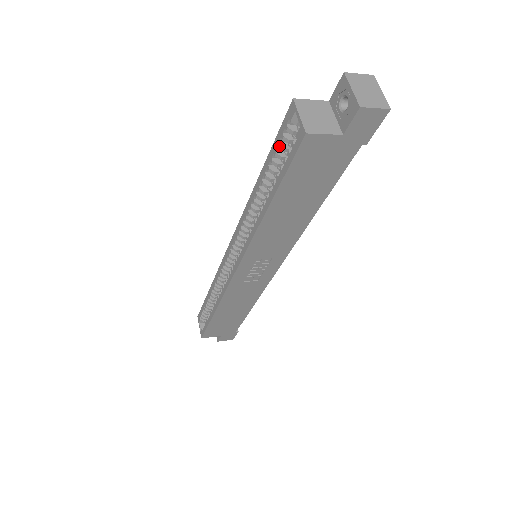
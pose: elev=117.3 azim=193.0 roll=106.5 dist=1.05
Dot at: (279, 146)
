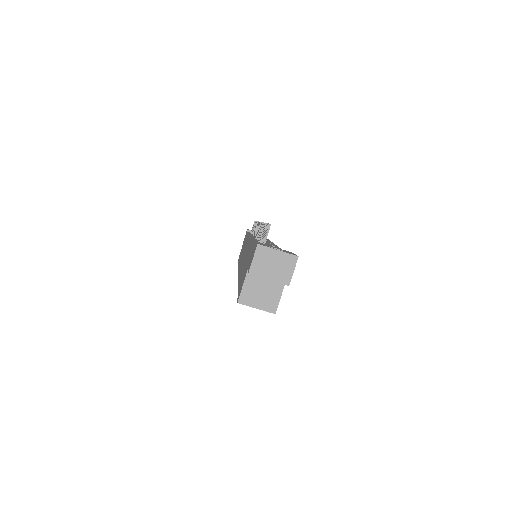
Dot at: occluded
